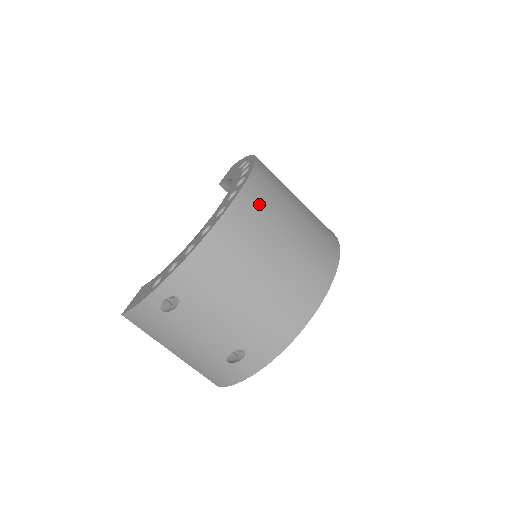
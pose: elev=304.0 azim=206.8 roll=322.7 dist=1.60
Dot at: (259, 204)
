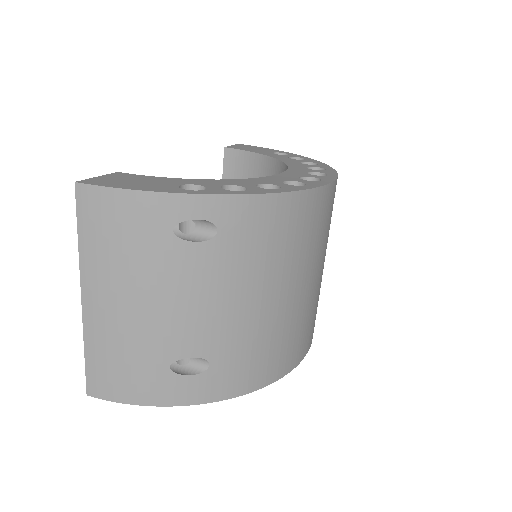
Dot at: occluded
